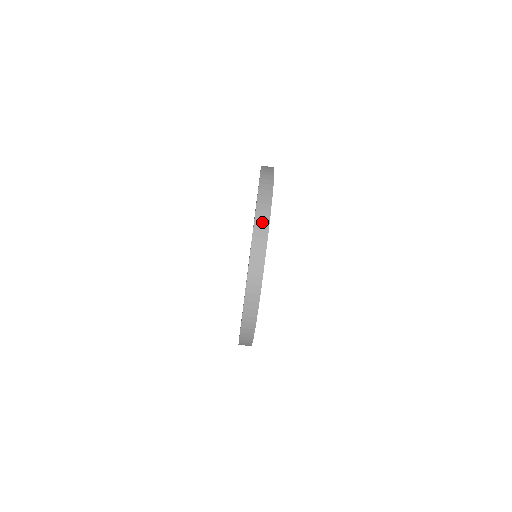
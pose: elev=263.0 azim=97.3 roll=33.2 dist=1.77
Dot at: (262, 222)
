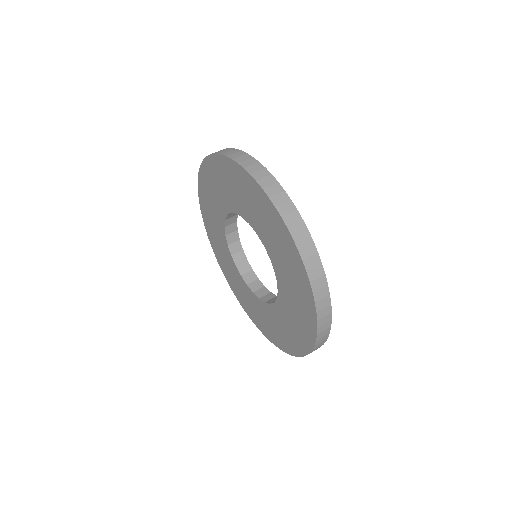
Dot at: occluded
